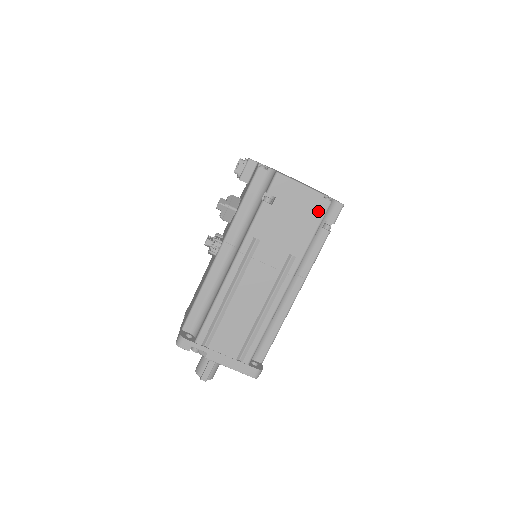
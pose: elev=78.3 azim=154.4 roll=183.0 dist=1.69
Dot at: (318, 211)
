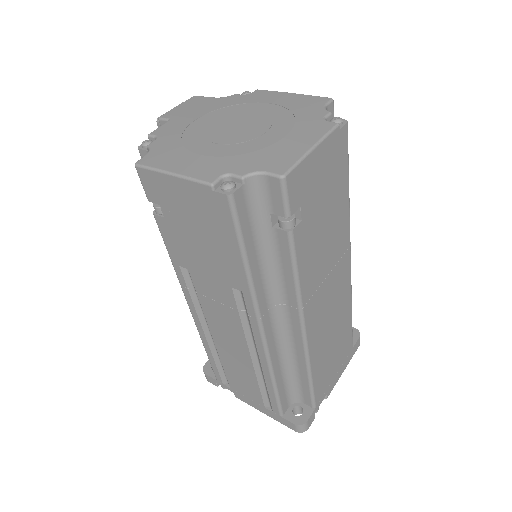
Dot at: (221, 216)
